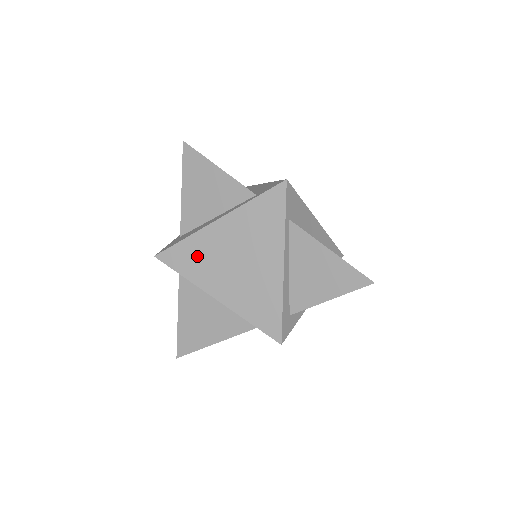
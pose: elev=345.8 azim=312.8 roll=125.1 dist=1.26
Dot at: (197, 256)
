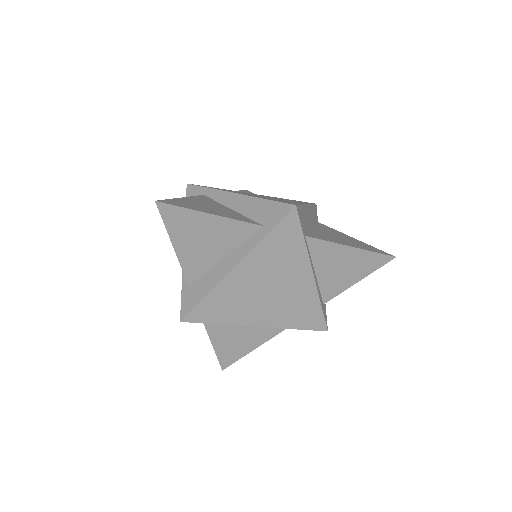
Dot at: (226, 303)
